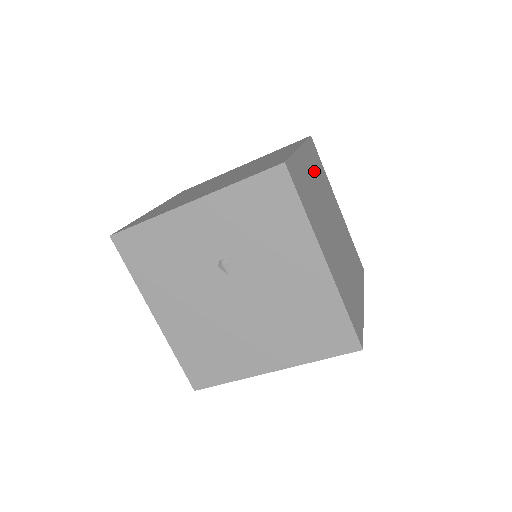
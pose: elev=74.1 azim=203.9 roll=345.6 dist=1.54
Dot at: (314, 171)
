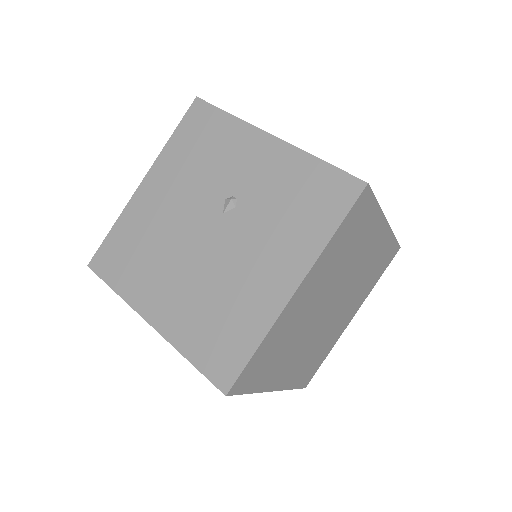
Dot at: (372, 256)
